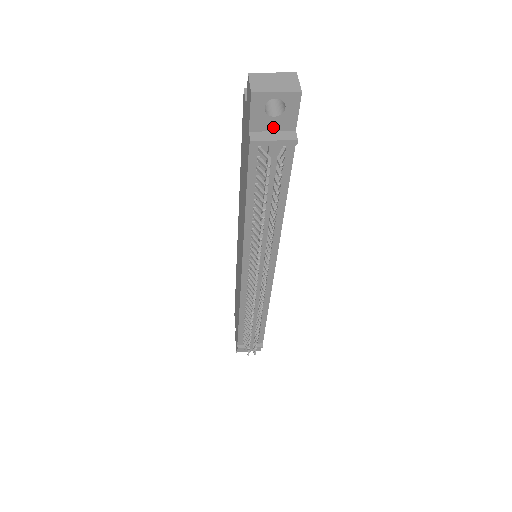
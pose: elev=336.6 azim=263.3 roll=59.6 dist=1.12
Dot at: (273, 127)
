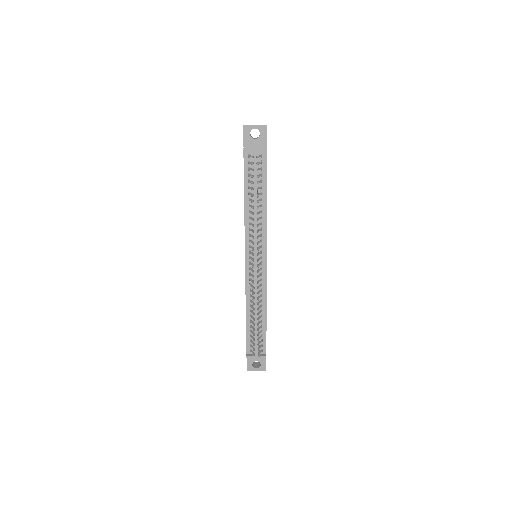
Dot at: (255, 145)
